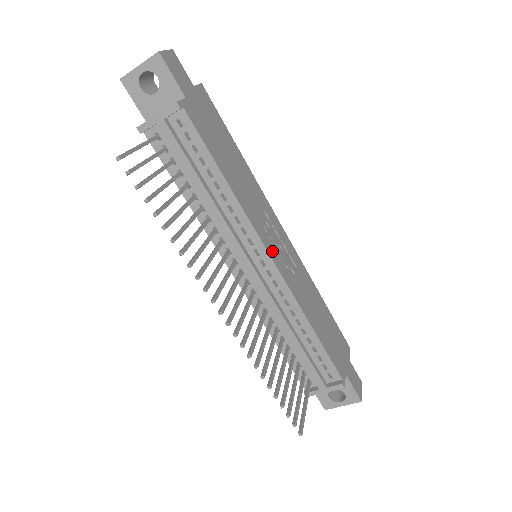
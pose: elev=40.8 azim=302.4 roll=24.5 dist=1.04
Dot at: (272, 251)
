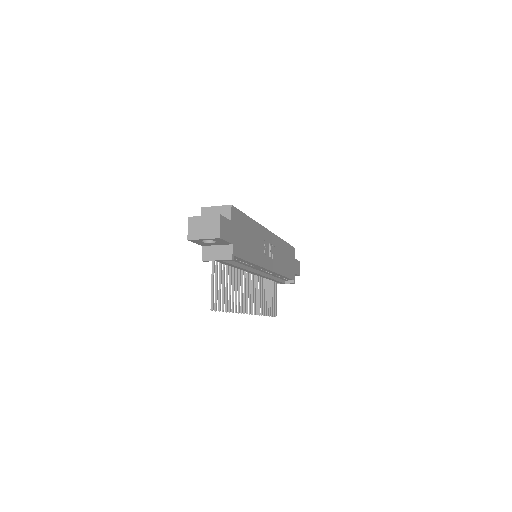
Dot at: (269, 264)
